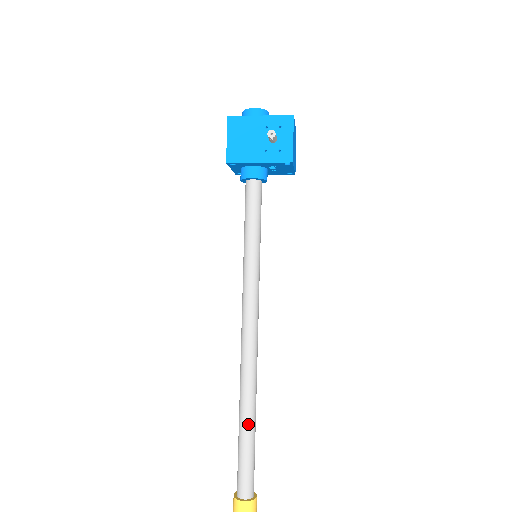
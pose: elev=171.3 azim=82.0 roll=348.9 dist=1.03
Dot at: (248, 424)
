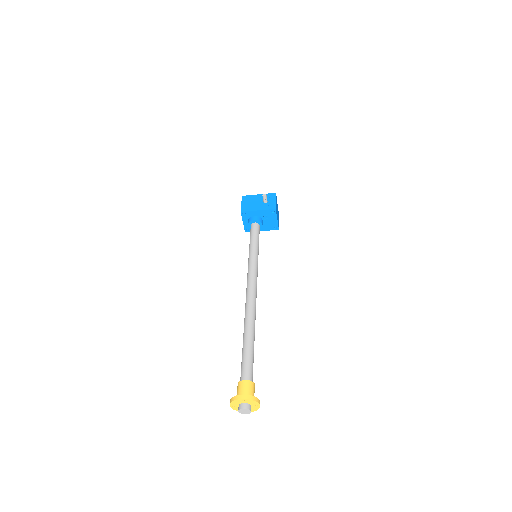
Dot at: (249, 335)
